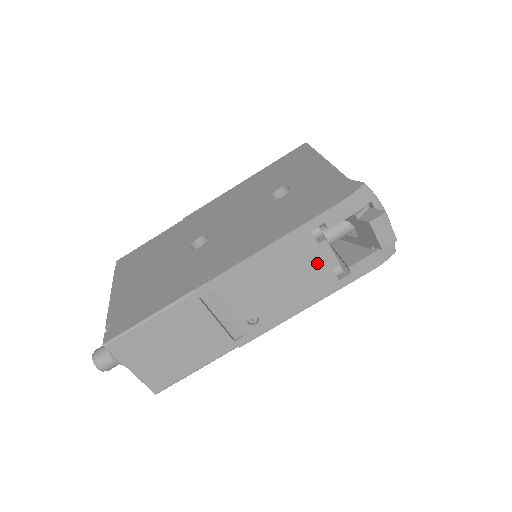
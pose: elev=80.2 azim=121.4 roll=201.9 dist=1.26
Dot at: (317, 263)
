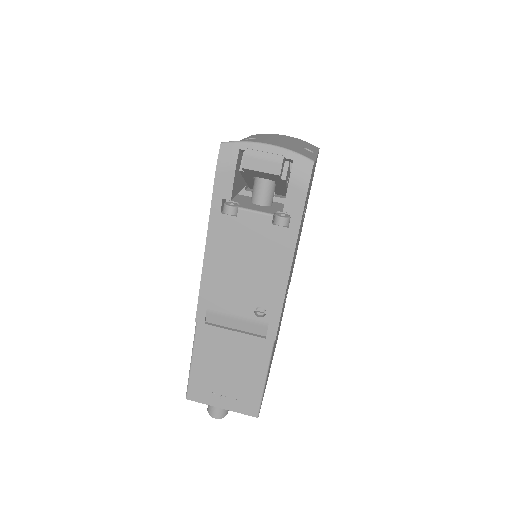
Dot at: (254, 231)
